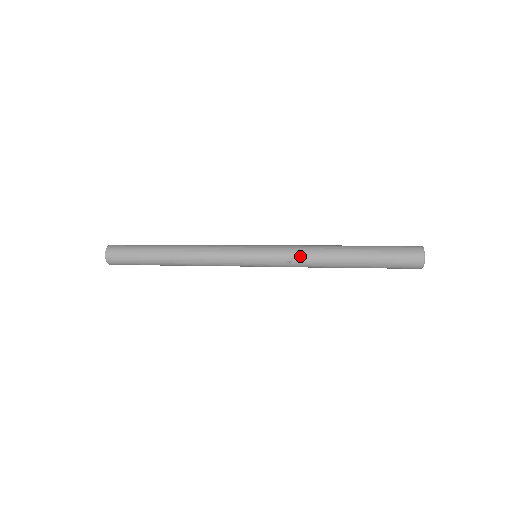
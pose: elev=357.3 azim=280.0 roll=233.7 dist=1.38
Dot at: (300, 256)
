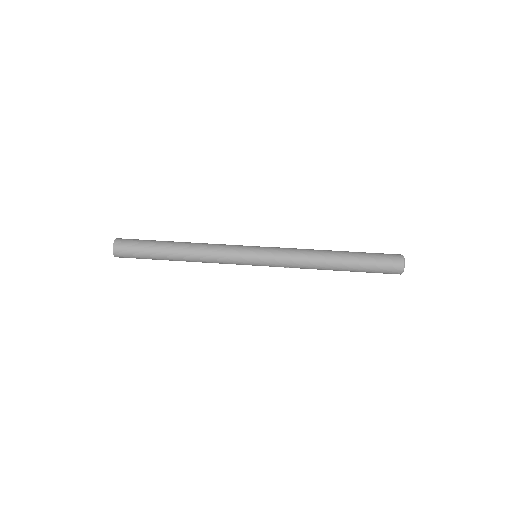
Dot at: (297, 266)
